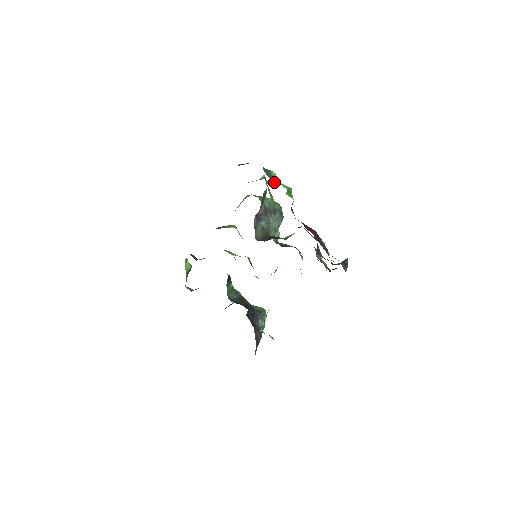
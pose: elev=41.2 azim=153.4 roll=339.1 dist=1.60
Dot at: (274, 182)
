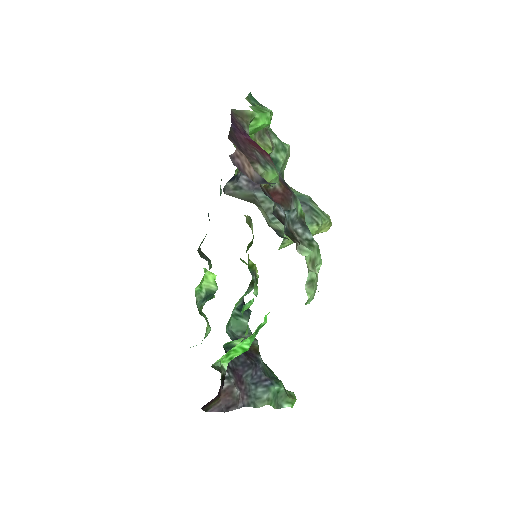
Dot at: occluded
